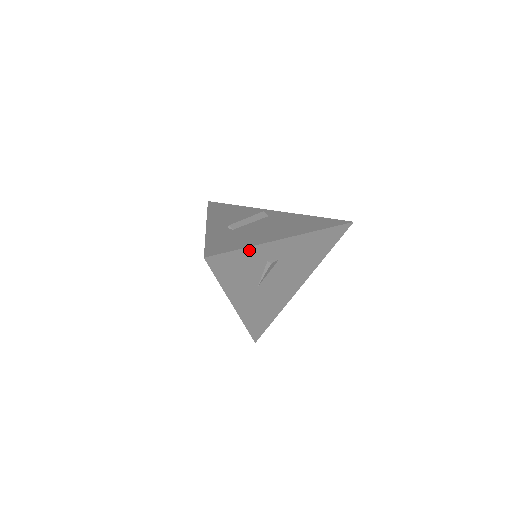
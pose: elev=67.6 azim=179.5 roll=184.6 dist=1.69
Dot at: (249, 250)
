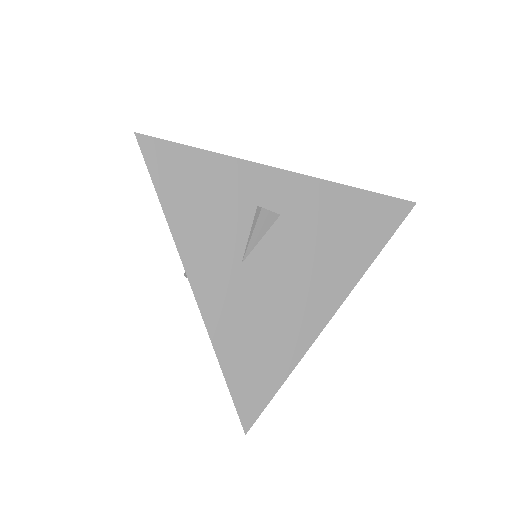
Dot at: (220, 162)
